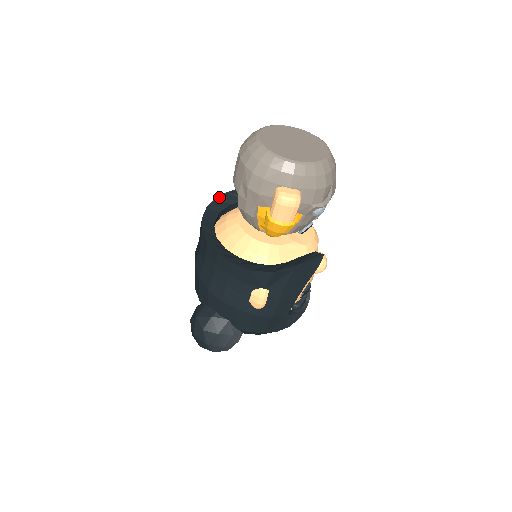
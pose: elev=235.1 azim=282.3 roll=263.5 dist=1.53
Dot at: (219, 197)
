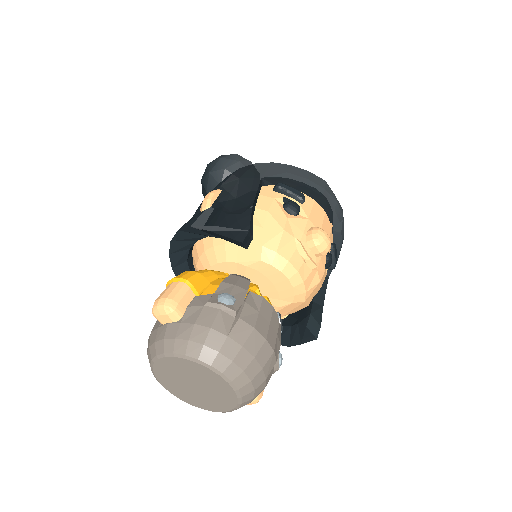
Dot at: (172, 264)
